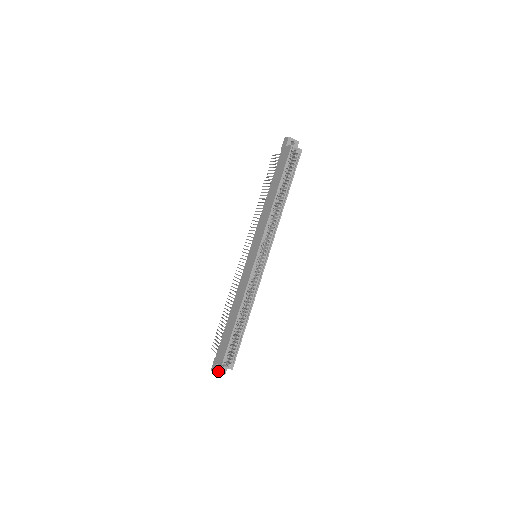
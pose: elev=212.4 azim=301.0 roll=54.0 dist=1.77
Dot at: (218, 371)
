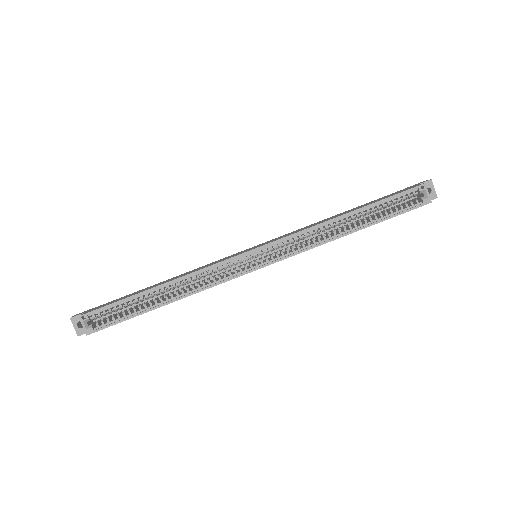
Dot at: (76, 322)
